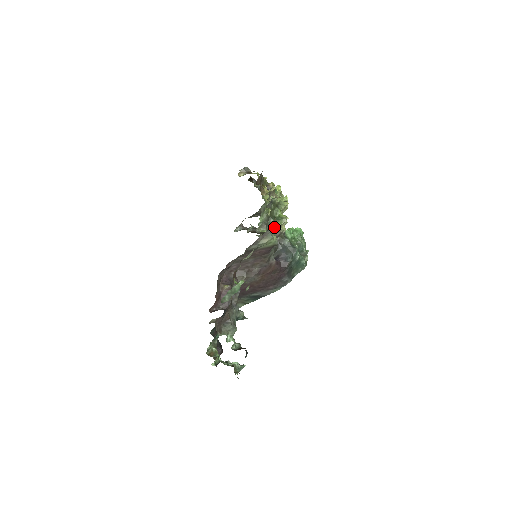
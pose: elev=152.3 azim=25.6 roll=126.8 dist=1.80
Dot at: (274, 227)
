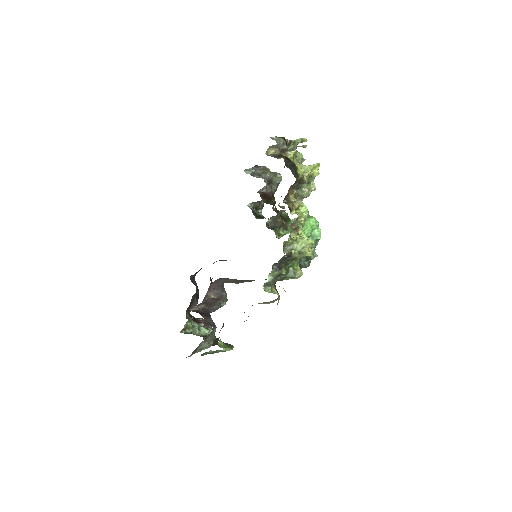
Dot at: (282, 280)
